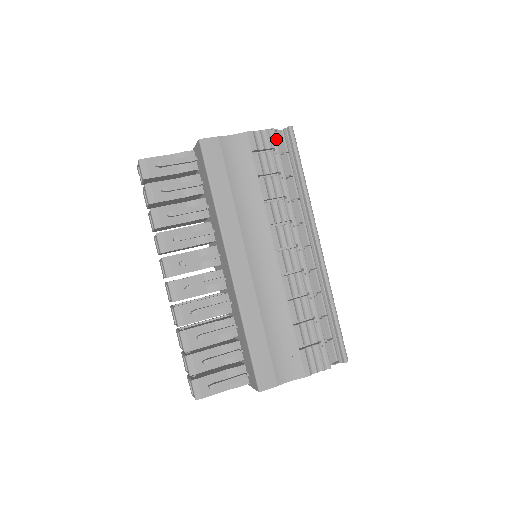
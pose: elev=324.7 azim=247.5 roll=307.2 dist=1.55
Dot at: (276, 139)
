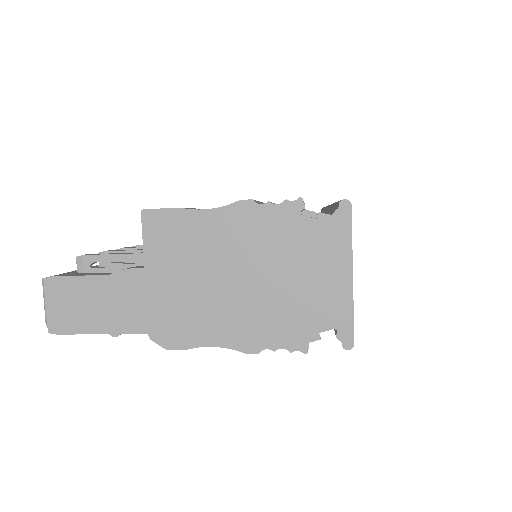
Dot at: occluded
